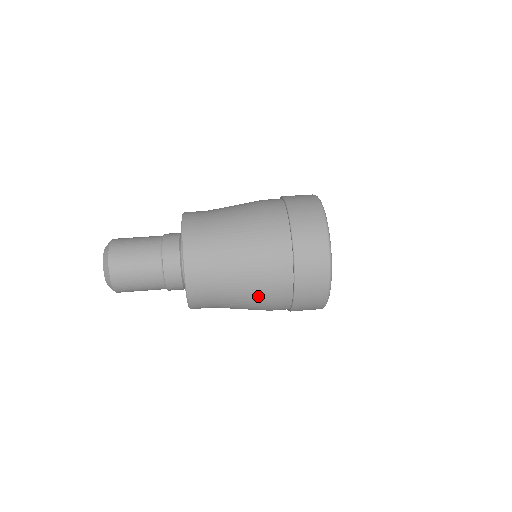
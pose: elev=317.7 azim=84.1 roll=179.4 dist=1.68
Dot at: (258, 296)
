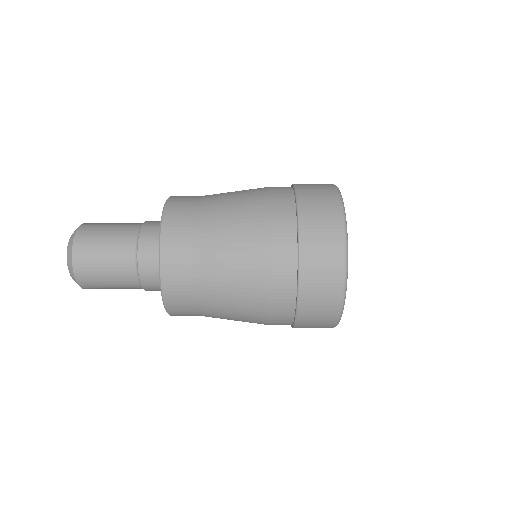
Dot at: (251, 276)
